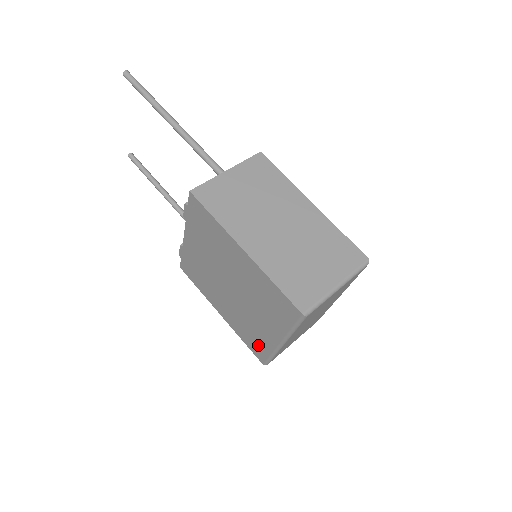
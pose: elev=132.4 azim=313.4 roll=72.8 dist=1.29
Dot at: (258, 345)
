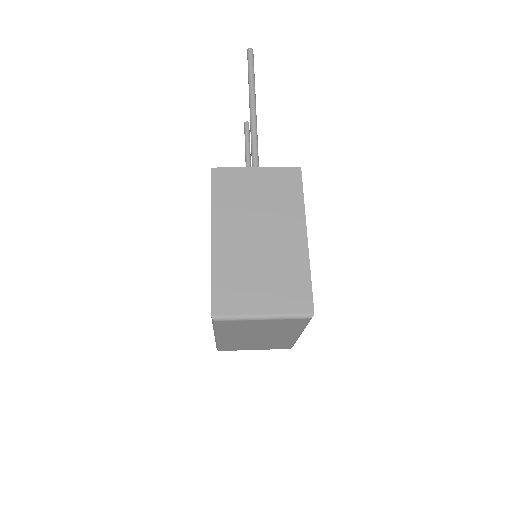
Dot at: occluded
